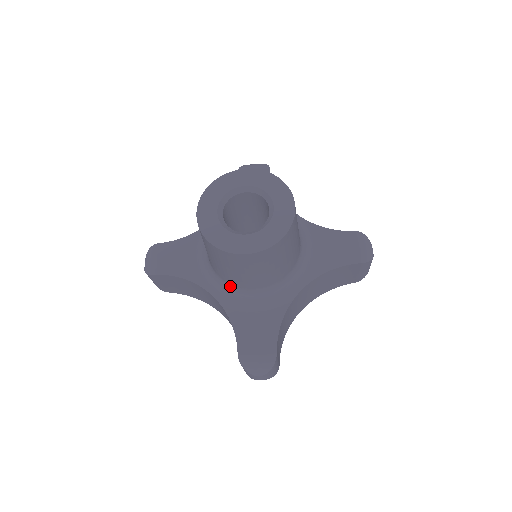
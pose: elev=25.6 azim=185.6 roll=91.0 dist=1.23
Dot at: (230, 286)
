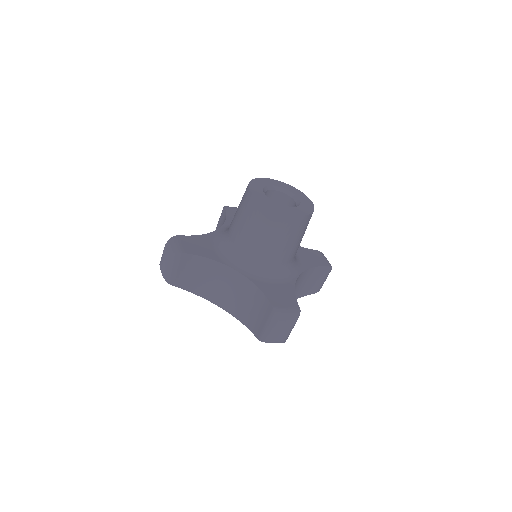
Dot at: (254, 262)
